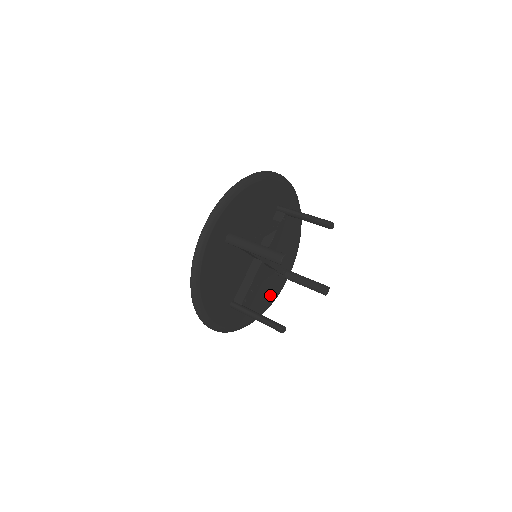
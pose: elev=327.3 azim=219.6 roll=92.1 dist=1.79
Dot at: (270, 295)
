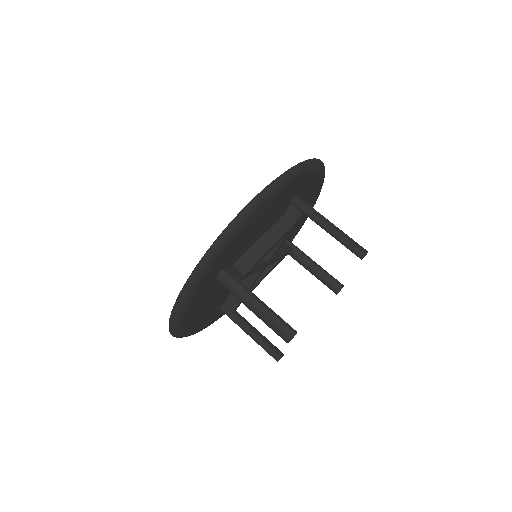
Dot at: occluded
